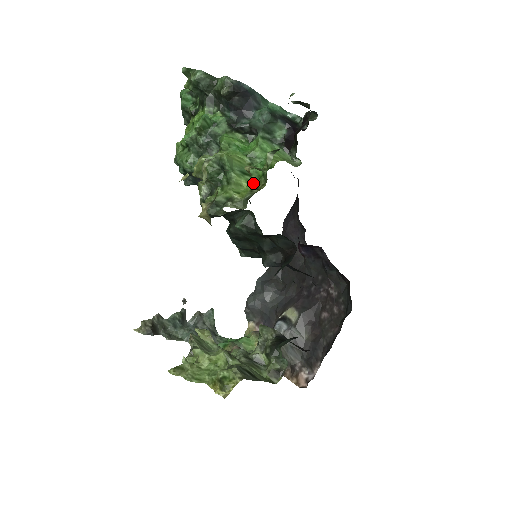
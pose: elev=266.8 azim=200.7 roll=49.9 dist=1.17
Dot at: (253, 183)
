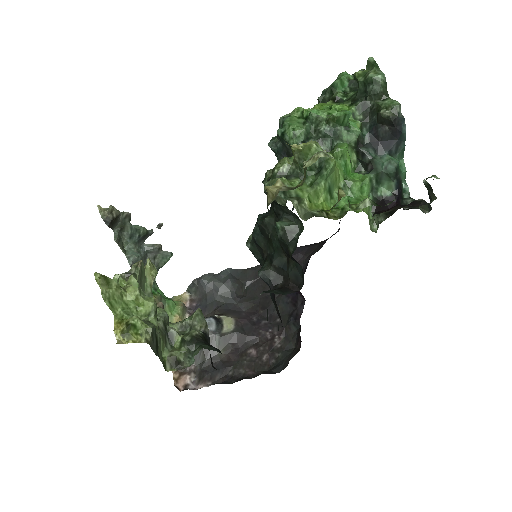
Dot at: (328, 206)
